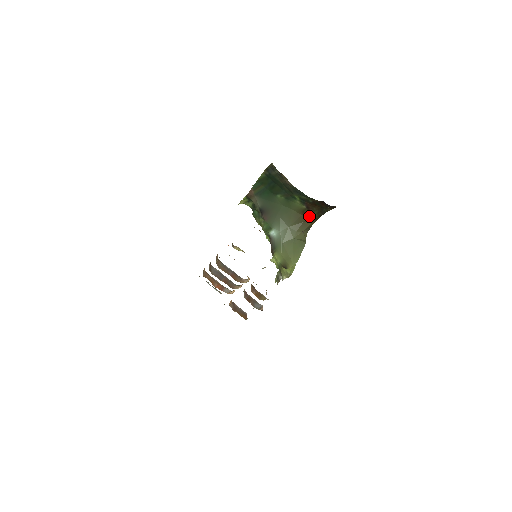
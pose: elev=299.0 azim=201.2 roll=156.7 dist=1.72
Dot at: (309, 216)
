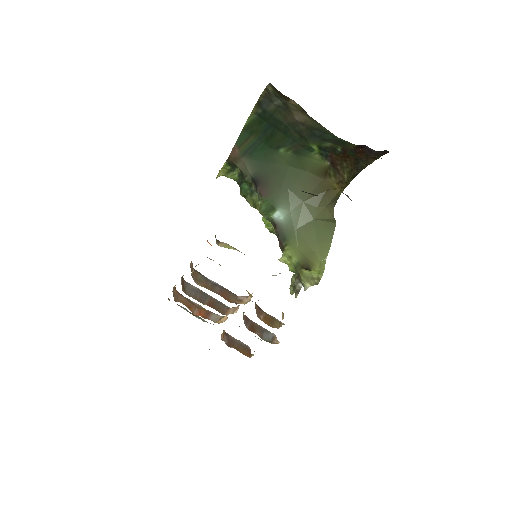
Dot at: (335, 179)
